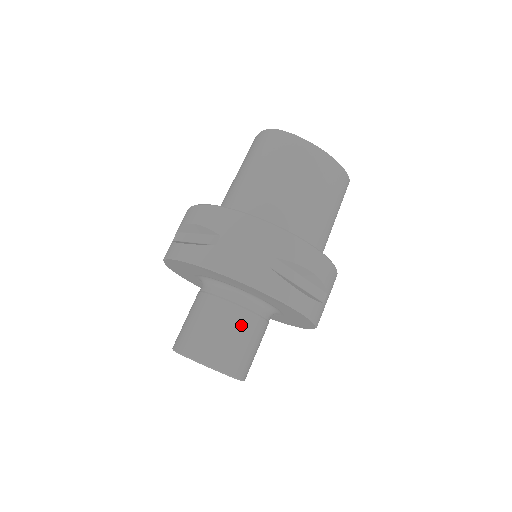
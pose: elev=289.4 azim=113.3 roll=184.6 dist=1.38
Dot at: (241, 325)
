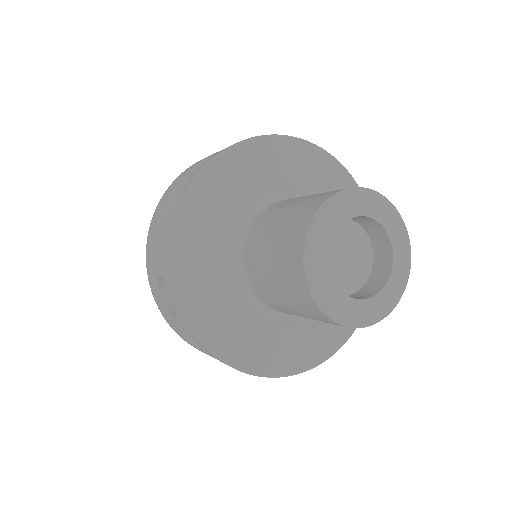
Dot at: occluded
